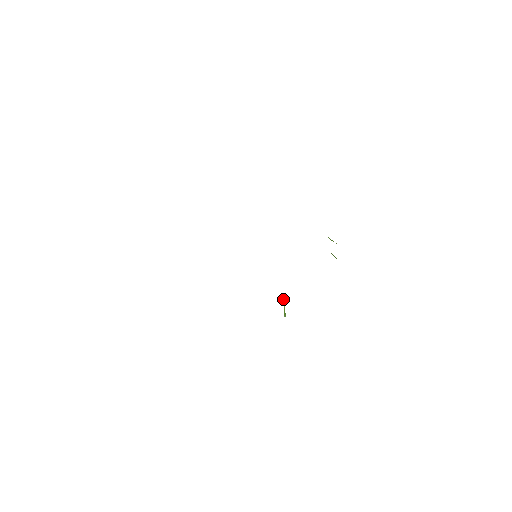
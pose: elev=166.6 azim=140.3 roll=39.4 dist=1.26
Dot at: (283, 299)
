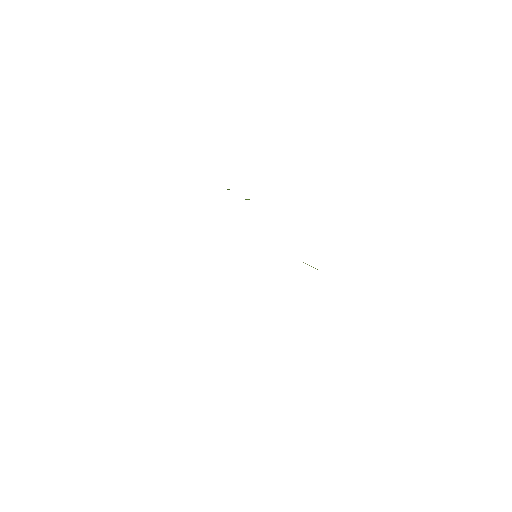
Dot at: occluded
